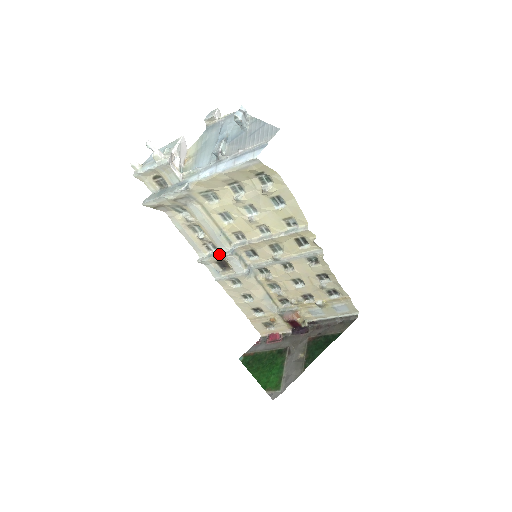
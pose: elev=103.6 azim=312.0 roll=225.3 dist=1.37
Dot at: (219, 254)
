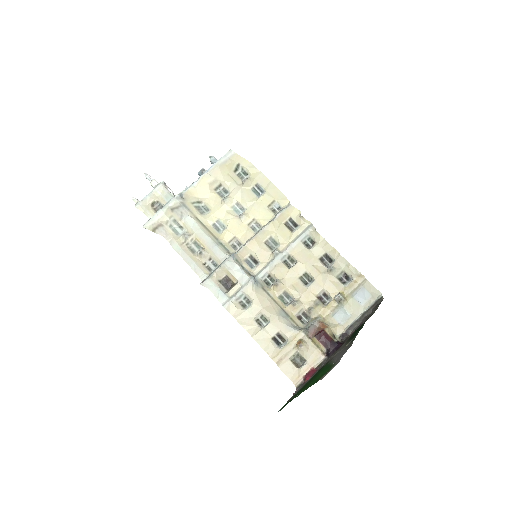
Dot at: (220, 264)
